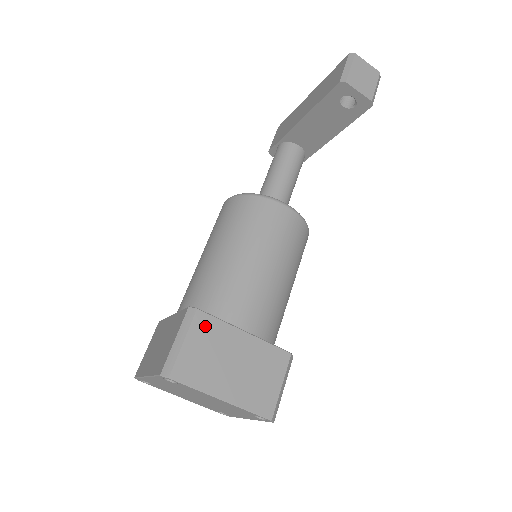
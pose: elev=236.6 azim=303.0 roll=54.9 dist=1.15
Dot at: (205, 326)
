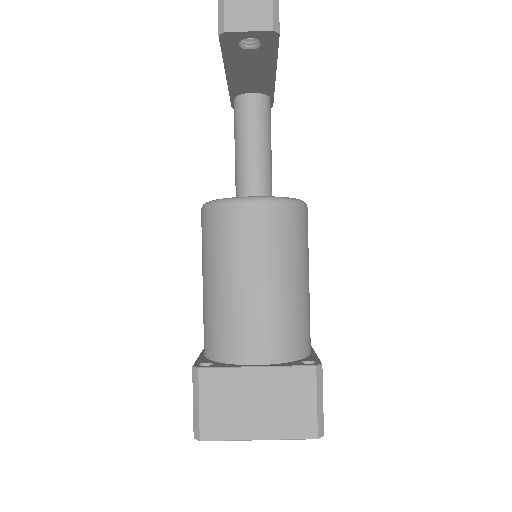
Dot at: (213, 381)
